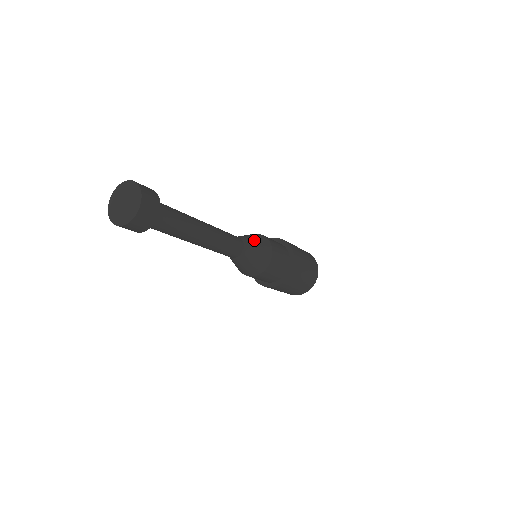
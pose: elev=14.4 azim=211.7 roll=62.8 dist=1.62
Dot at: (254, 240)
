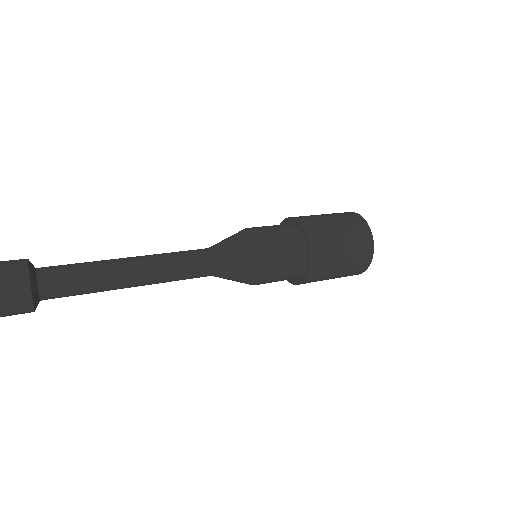
Dot at: (233, 247)
